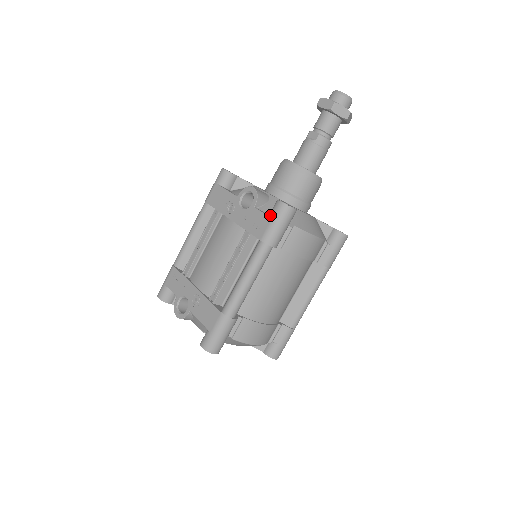
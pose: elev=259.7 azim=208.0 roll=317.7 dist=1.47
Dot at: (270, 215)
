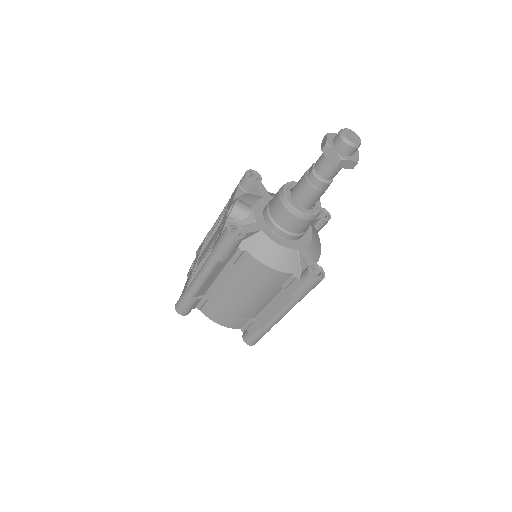
Dot at: (222, 233)
